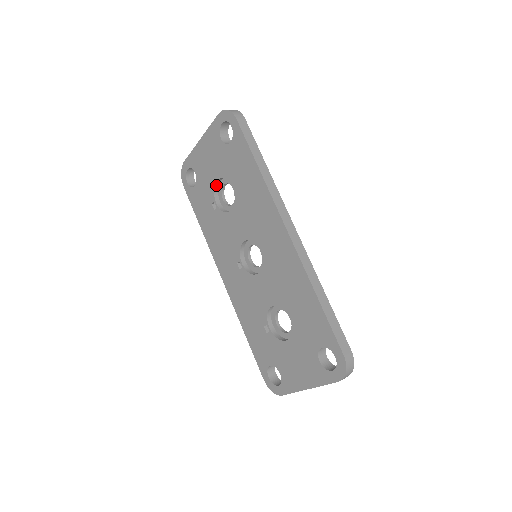
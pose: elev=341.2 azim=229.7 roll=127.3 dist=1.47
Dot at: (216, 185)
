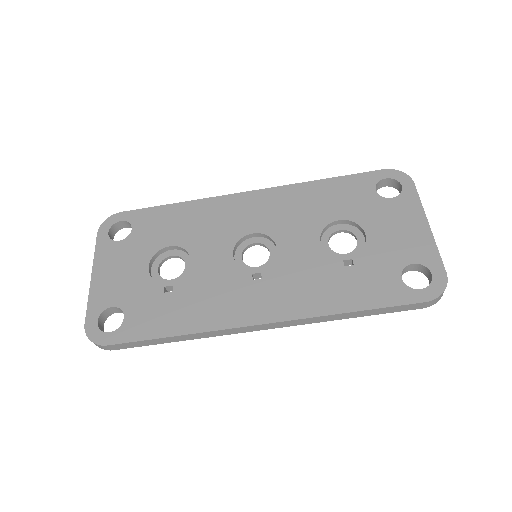
Dot at: (150, 277)
